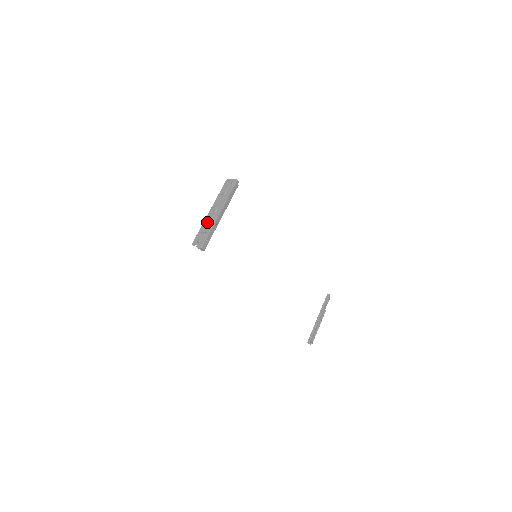
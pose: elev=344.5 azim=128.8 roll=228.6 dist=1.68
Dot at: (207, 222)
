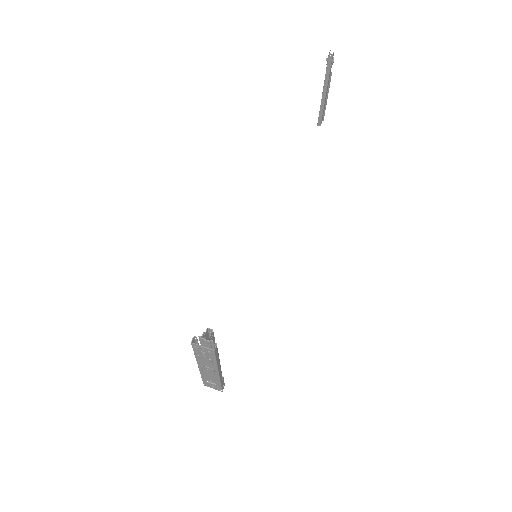
Dot at: (207, 377)
